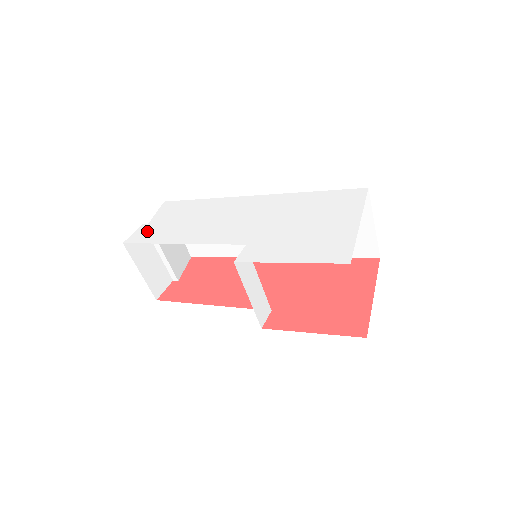
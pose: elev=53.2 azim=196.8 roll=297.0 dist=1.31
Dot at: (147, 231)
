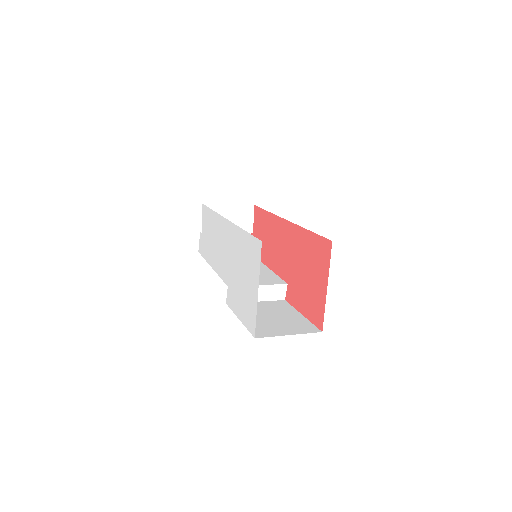
Dot at: (202, 243)
